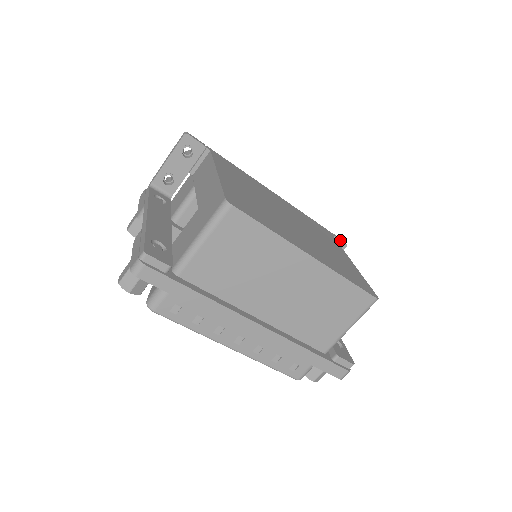
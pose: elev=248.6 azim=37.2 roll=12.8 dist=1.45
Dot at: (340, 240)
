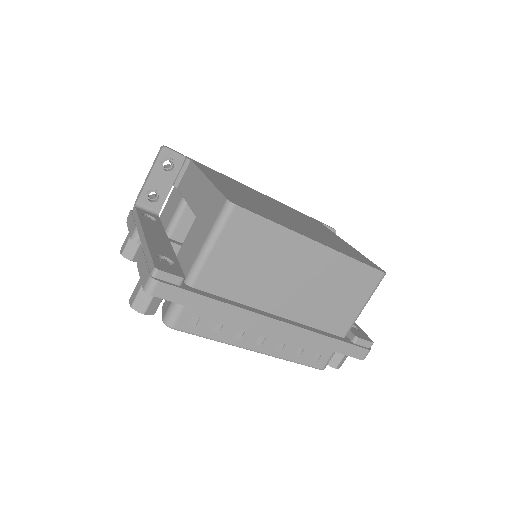
Dot at: (329, 227)
